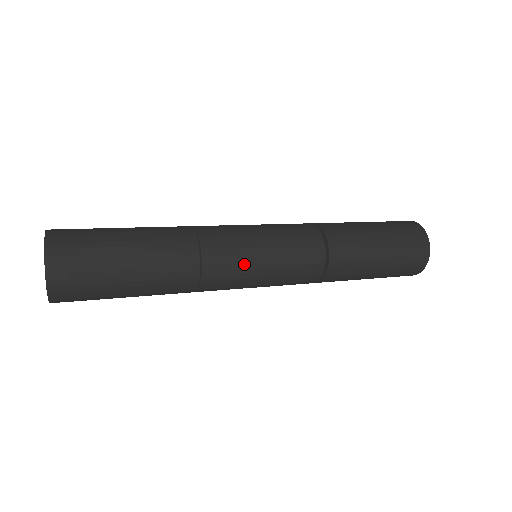
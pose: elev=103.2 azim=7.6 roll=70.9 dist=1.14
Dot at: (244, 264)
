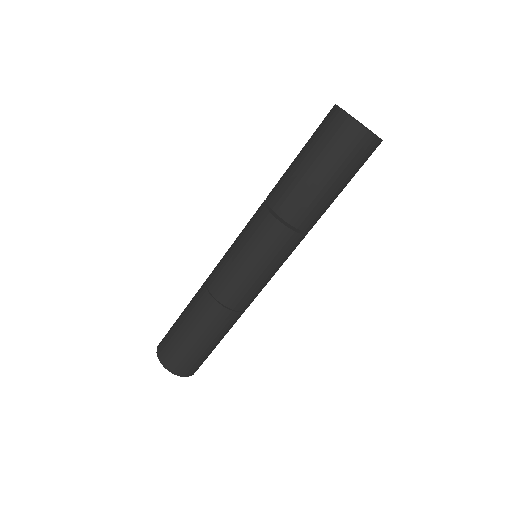
Dot at: (257, 288)
